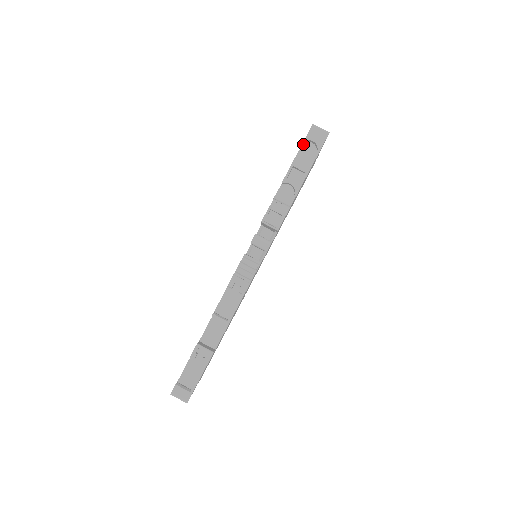
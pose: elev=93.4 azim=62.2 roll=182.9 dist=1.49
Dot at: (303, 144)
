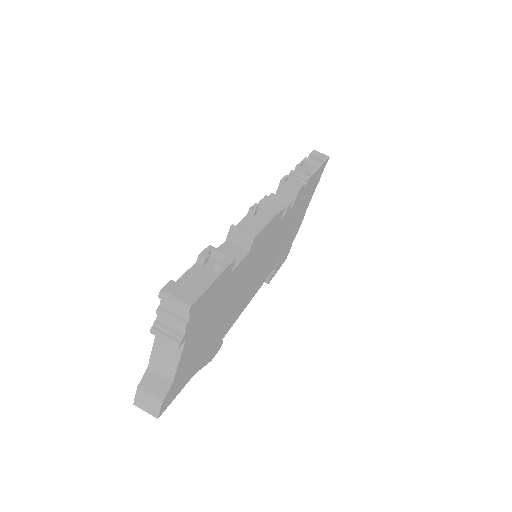
Dot at: occluded
